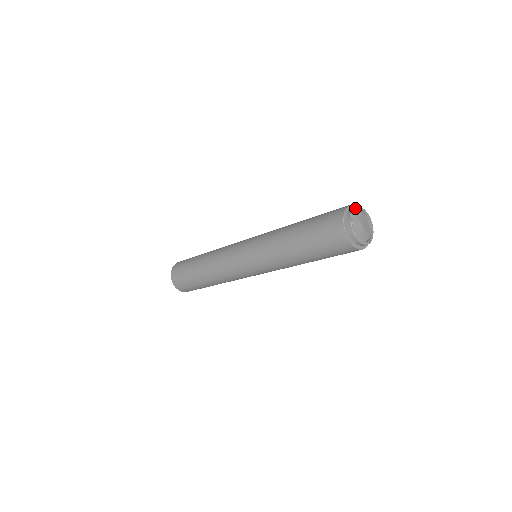
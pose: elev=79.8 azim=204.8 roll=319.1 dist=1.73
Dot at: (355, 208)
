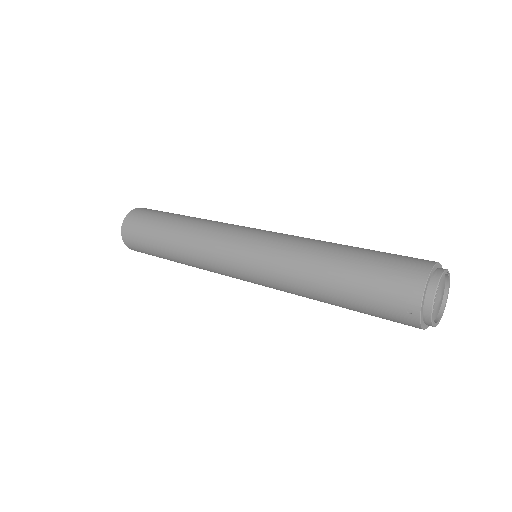
Dot at: (440, 280)
